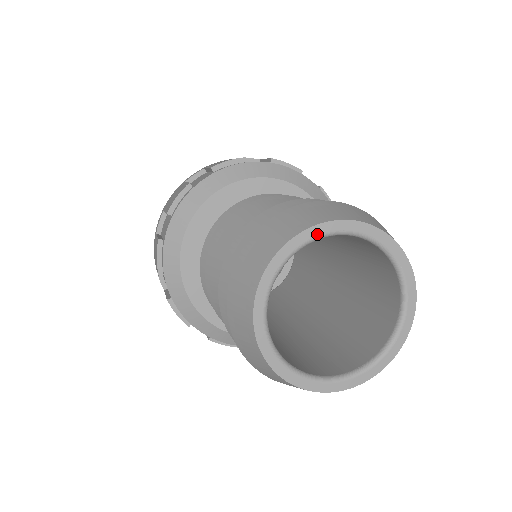
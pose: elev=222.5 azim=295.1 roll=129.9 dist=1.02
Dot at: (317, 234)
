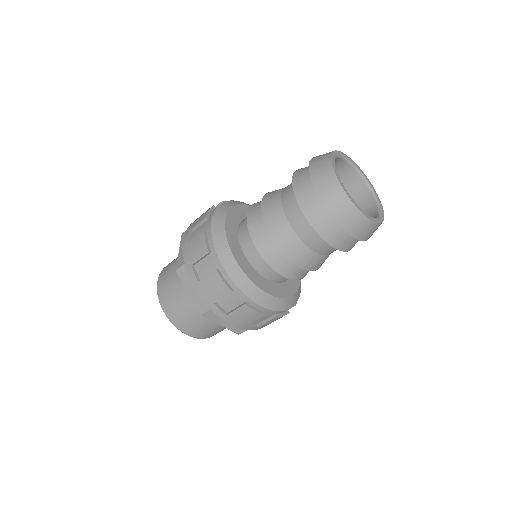
Dot at: (340, 154)
